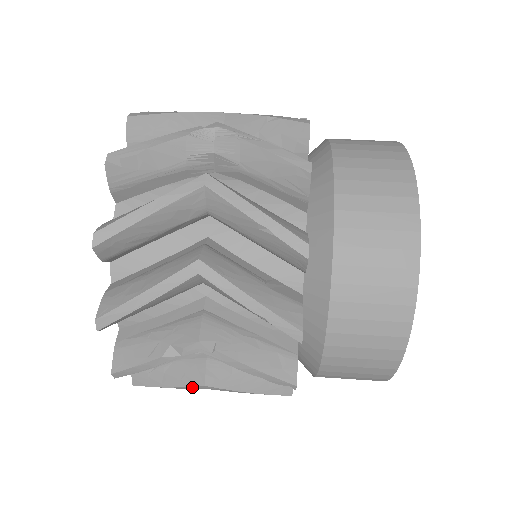
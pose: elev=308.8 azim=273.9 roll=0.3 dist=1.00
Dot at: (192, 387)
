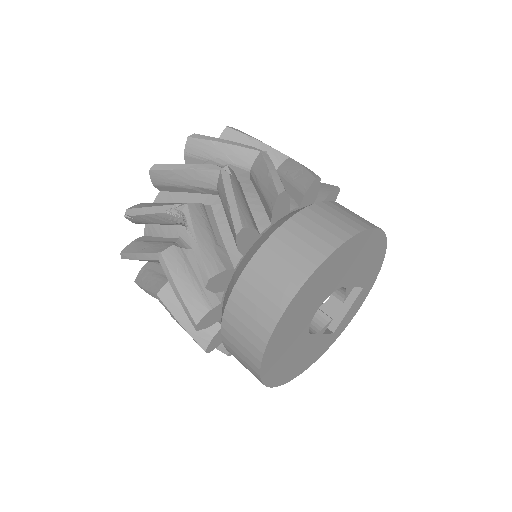
Dot at: occluded
